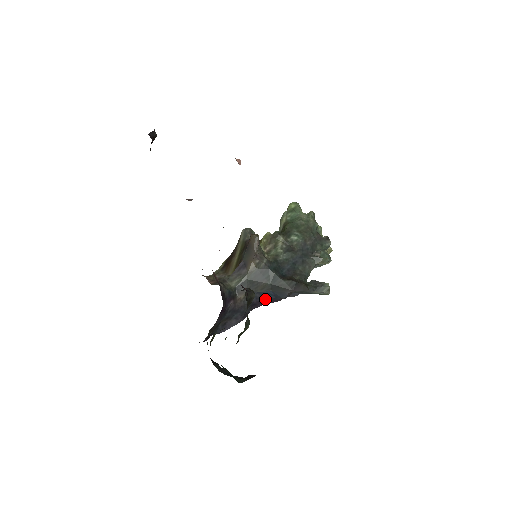
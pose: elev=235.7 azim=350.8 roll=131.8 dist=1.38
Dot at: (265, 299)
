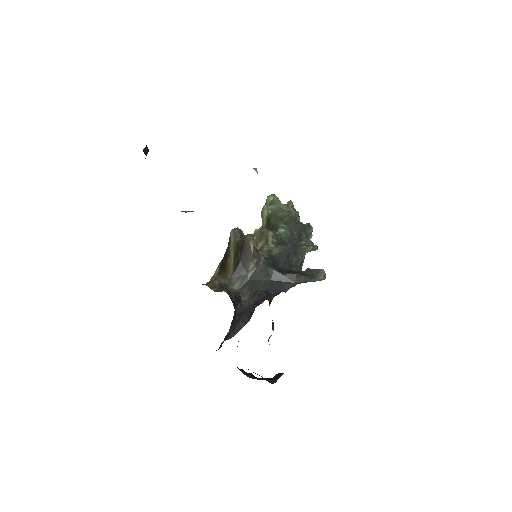
Dot at: occluded
